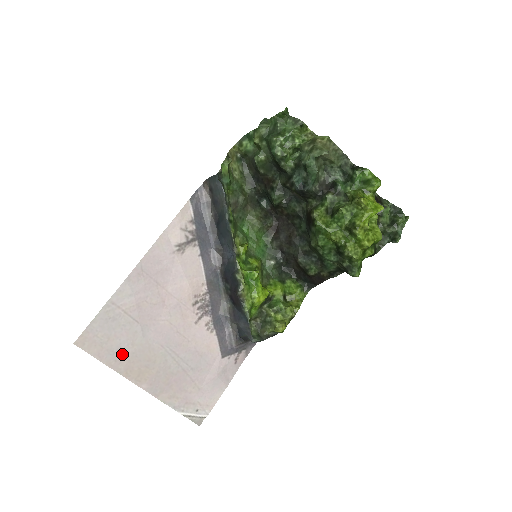
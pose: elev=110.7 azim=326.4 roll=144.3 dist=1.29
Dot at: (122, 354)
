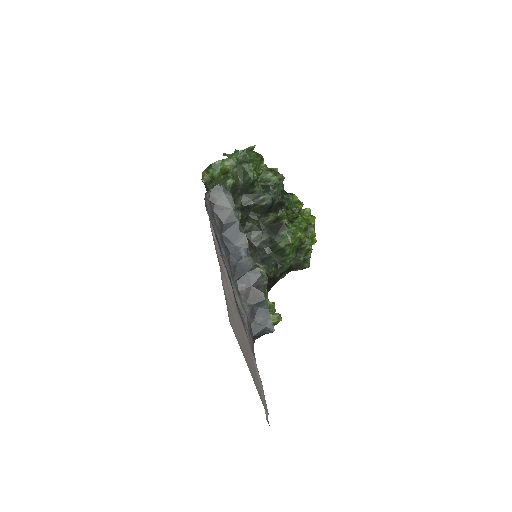
Dot at: (240, 340)
